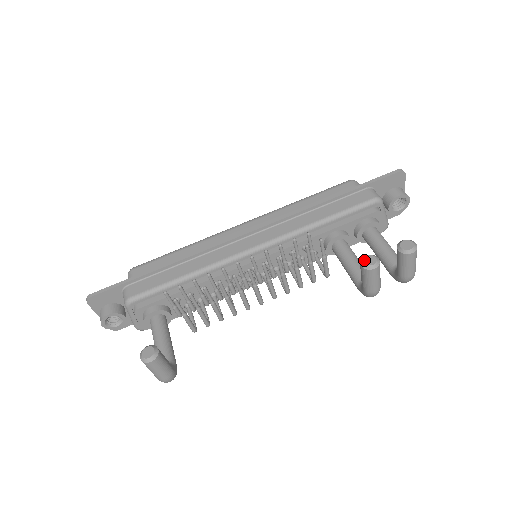
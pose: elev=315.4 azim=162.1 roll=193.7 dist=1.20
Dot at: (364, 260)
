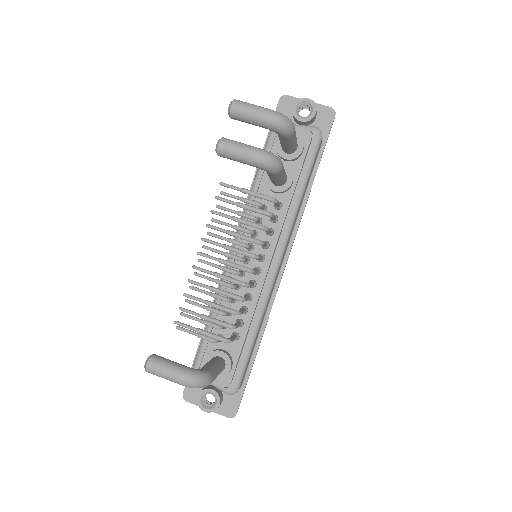
Dot at: occluded
